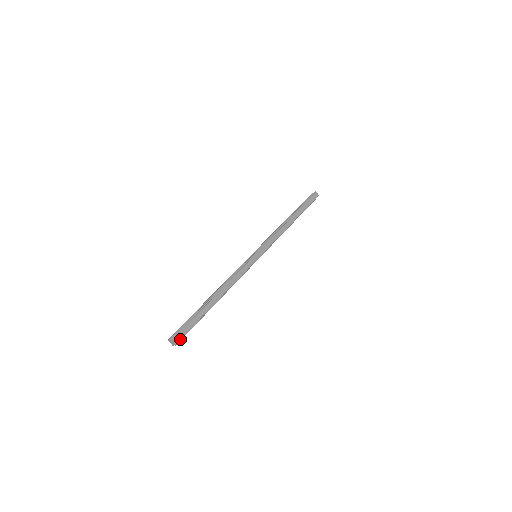
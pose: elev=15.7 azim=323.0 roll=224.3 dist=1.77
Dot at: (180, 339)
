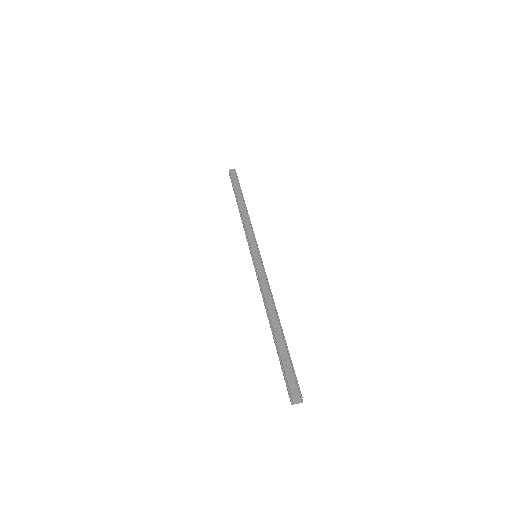
Dot at: (297, 388)
